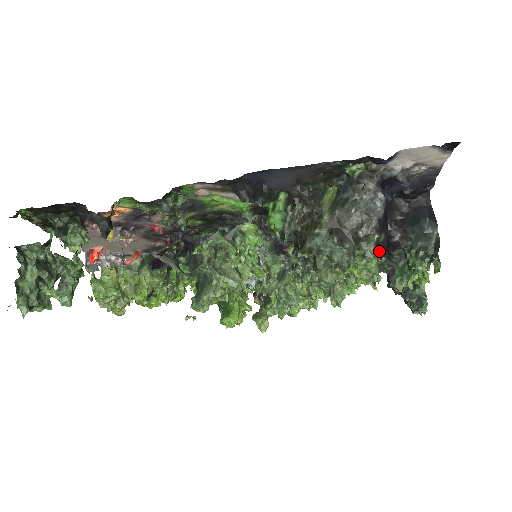
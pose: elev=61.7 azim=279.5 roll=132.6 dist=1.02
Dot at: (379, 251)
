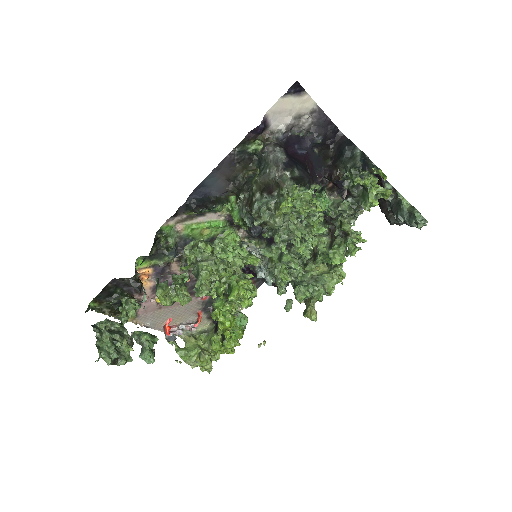
Dot at: (296, 182)
